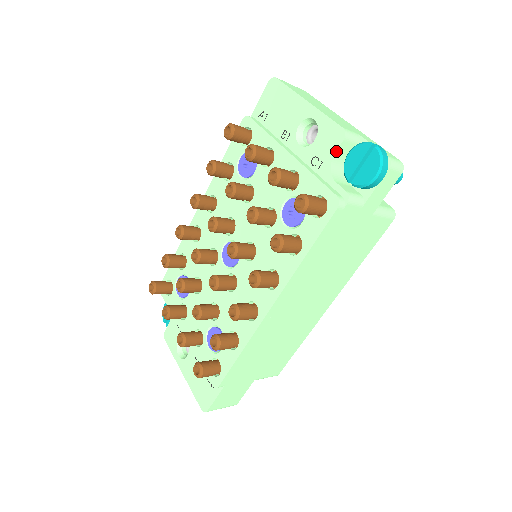
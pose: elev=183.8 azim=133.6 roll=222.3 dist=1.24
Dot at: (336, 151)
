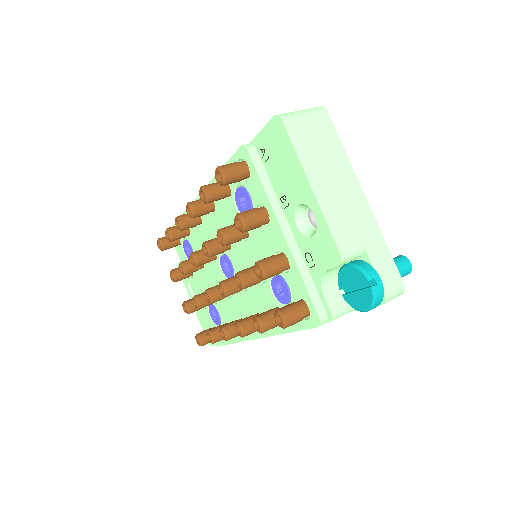
Dot at: (329, 269)
